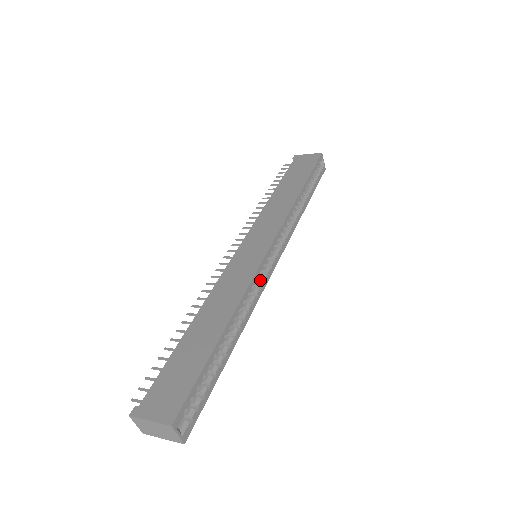
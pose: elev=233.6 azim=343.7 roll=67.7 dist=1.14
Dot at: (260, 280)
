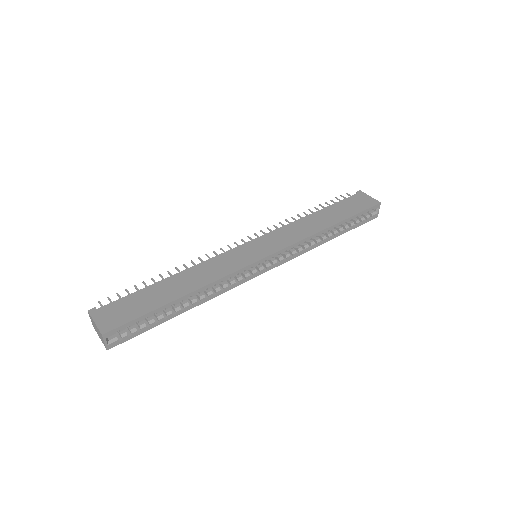
Dot at: (242, 276)
